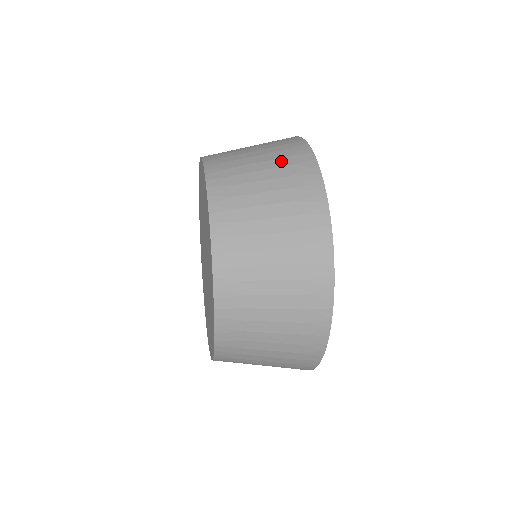
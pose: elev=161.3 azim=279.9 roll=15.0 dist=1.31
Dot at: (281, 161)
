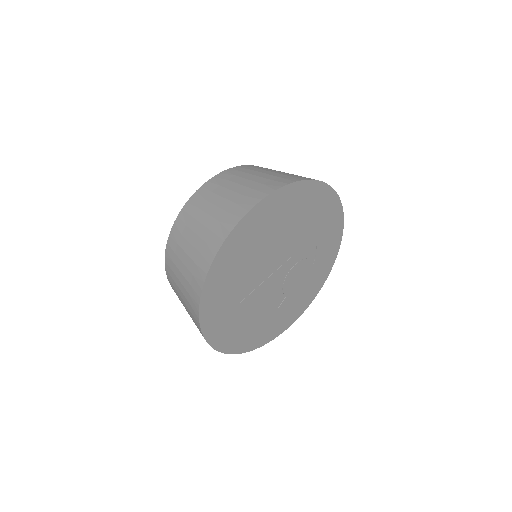
Dot at: (273, 177)
